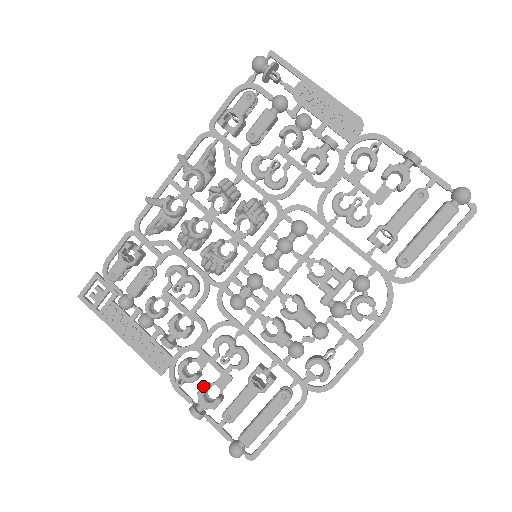
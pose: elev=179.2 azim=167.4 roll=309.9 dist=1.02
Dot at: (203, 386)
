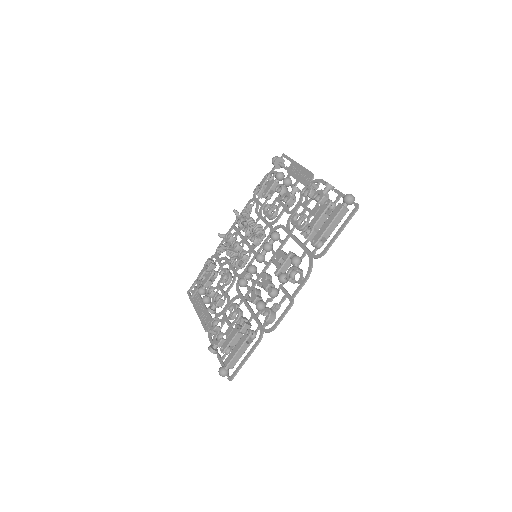
Dot at: (217, 331)
